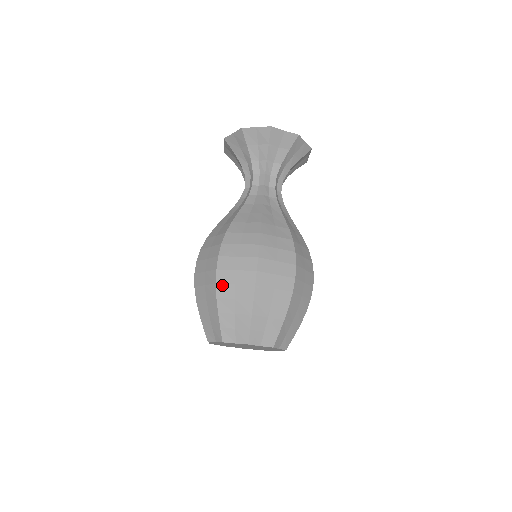
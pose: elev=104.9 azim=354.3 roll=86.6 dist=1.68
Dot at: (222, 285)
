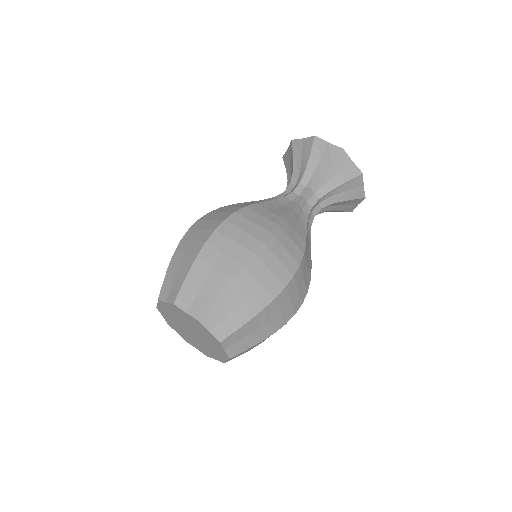
Dot at: (211, 247)
